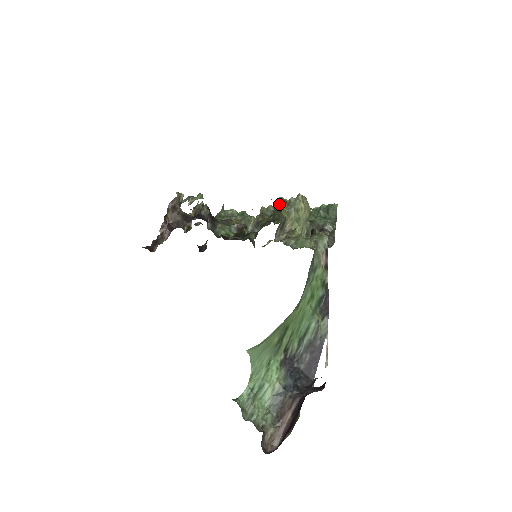
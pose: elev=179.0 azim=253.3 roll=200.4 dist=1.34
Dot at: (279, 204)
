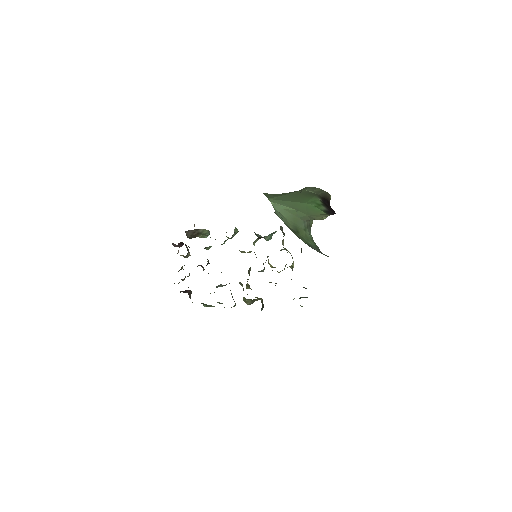
Dot at: occluded
